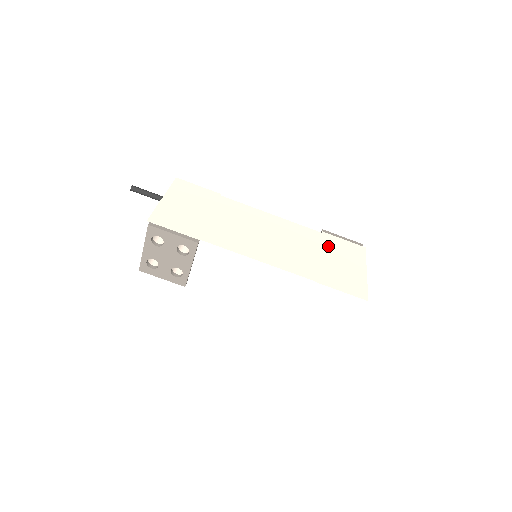
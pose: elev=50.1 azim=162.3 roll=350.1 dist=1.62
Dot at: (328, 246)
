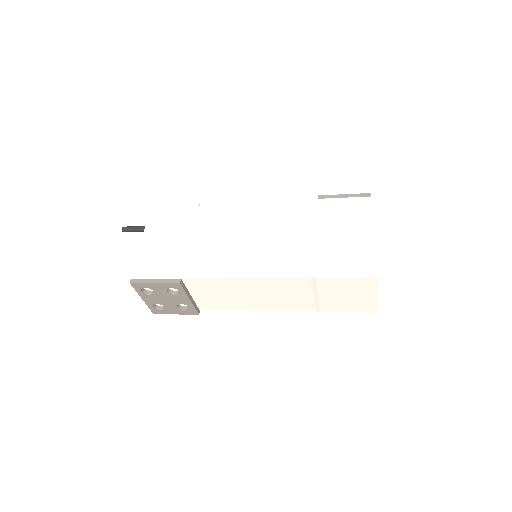
Dot at: (326, 218)
